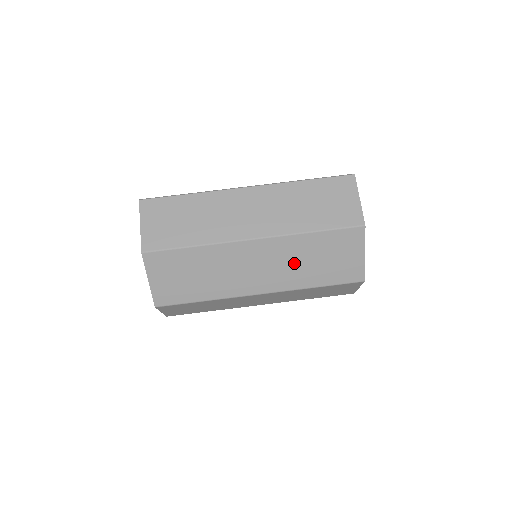
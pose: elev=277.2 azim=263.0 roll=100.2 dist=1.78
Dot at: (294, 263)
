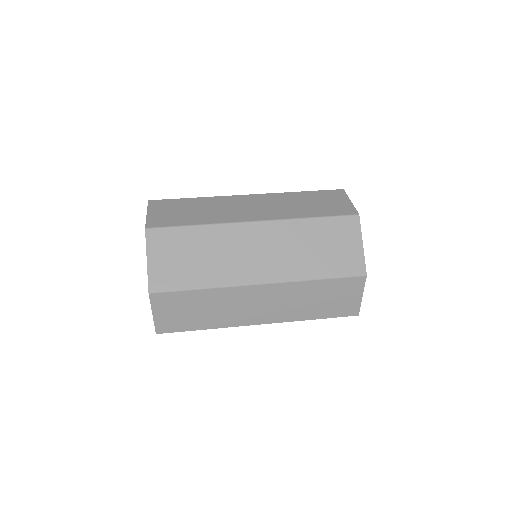
Dot at: (294, 250)
